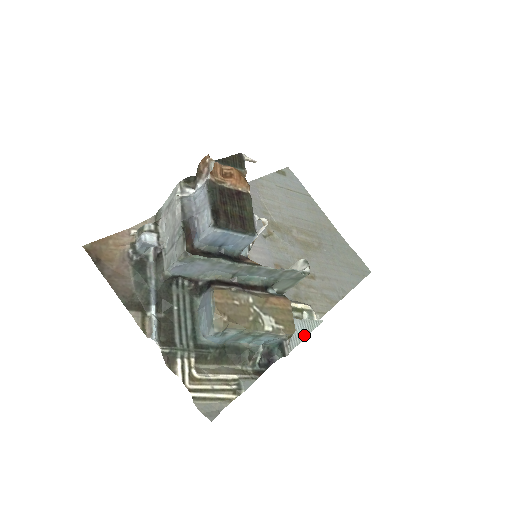
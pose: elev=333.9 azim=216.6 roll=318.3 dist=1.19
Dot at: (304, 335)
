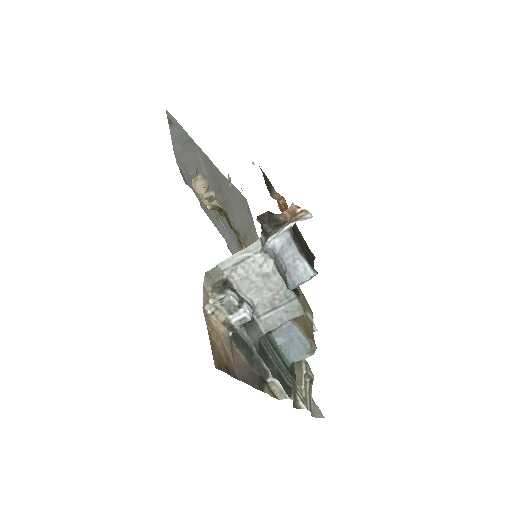
Dot at: occluded
